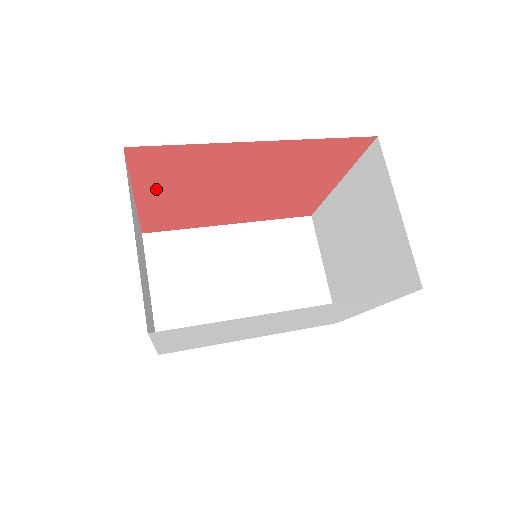
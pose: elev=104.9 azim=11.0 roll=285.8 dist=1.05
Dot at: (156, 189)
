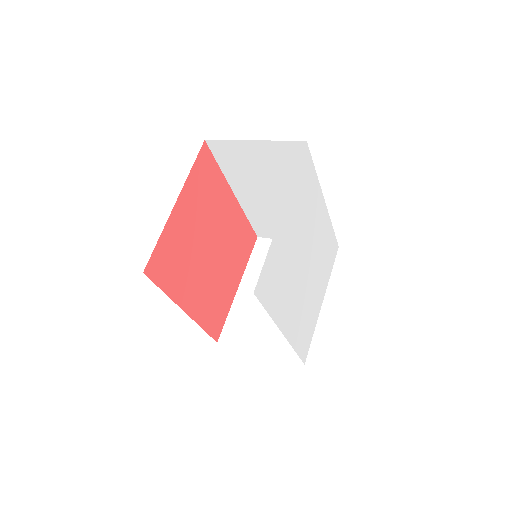
Dot at: (189, 200)
